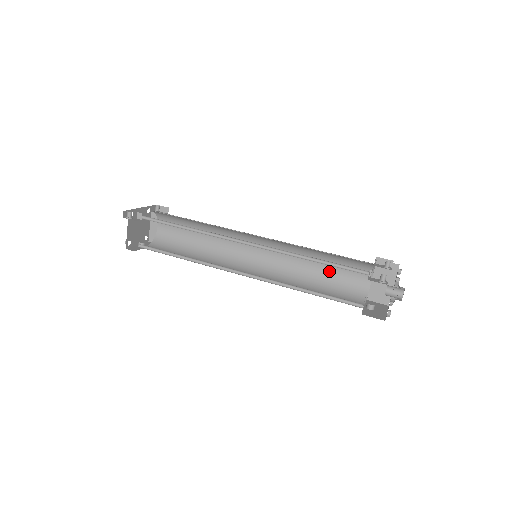
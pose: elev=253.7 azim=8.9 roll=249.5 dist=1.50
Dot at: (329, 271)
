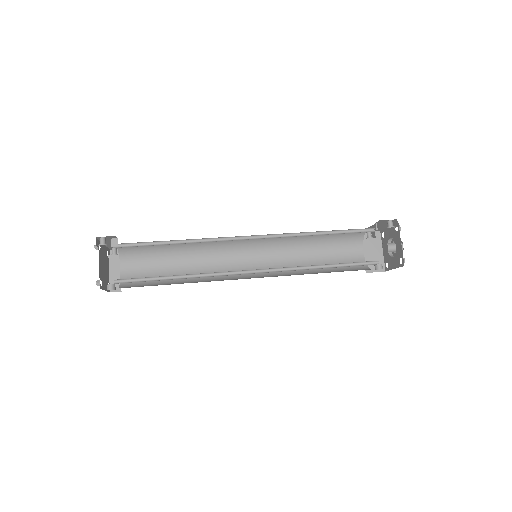
Dot at: (324, 257)
